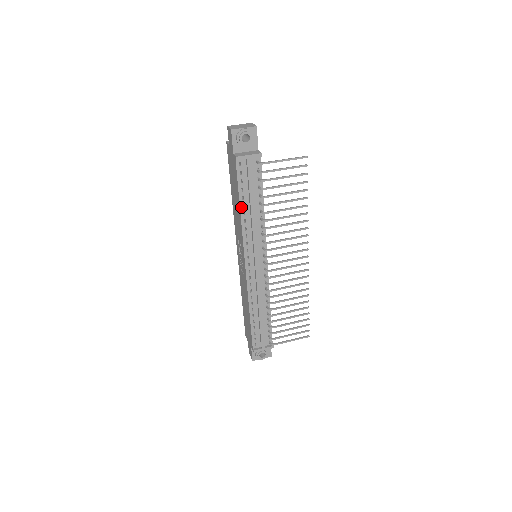
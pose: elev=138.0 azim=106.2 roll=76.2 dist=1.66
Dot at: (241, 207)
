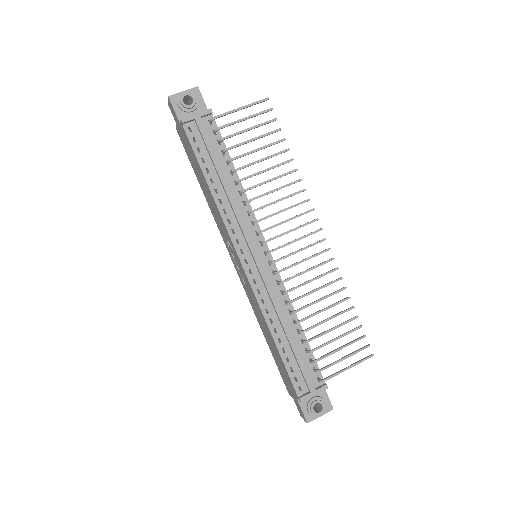
Dot at: (209, 184)
